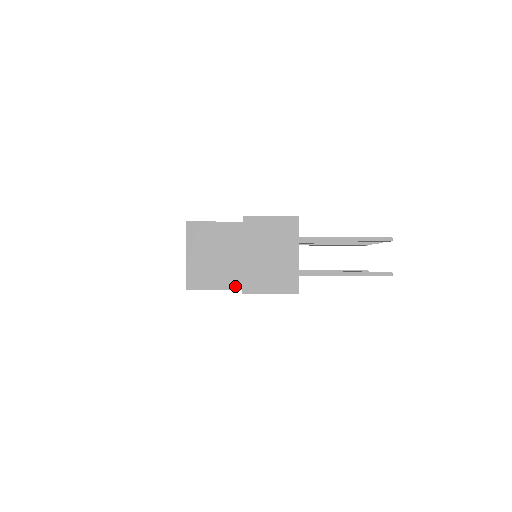
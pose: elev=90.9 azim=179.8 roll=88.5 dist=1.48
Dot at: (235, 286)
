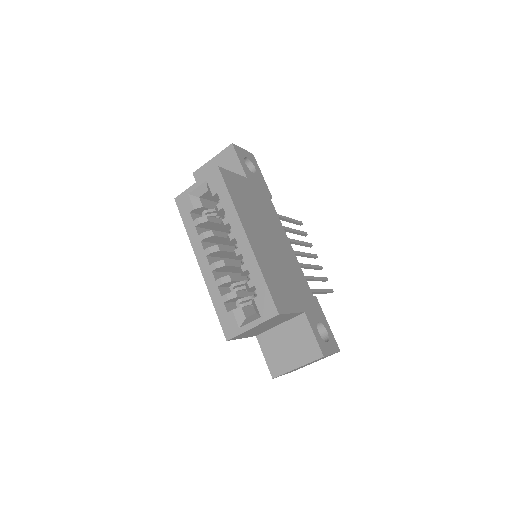
Dot at: occluded
